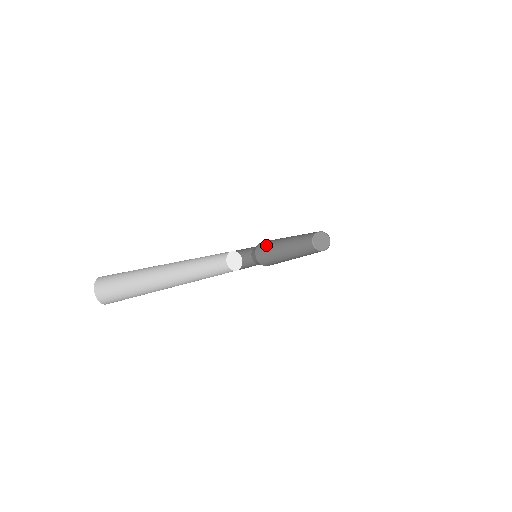
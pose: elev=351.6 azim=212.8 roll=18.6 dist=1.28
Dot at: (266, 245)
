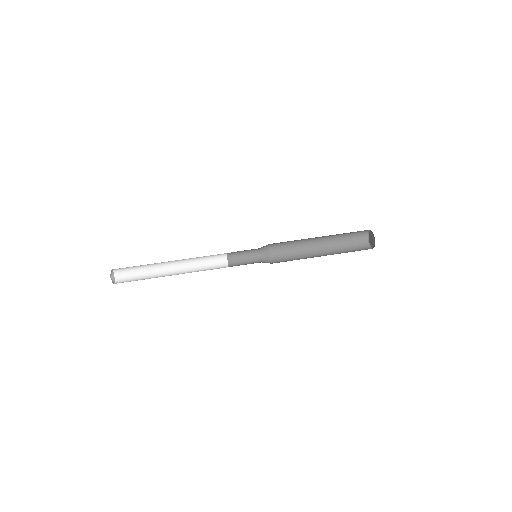
Dot at: (283, 247)
